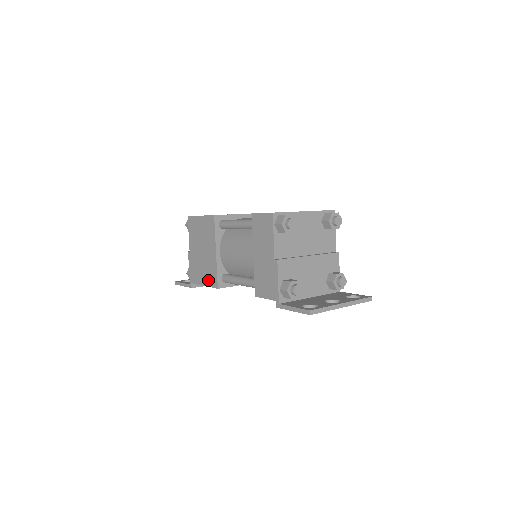
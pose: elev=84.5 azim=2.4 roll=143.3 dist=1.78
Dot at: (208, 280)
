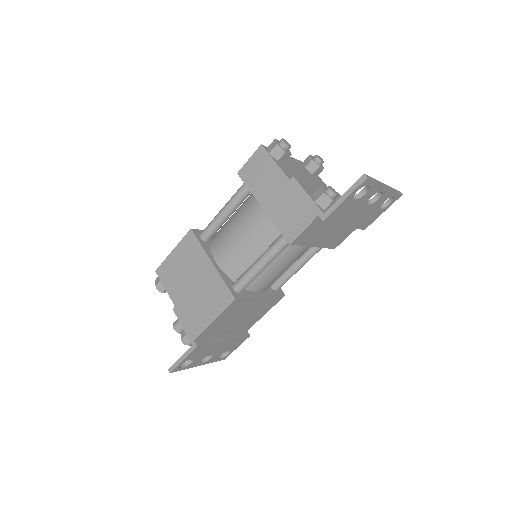
Dot at: (216, 306)
